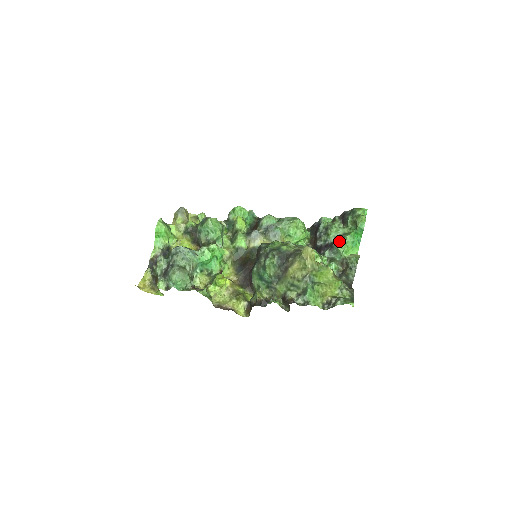
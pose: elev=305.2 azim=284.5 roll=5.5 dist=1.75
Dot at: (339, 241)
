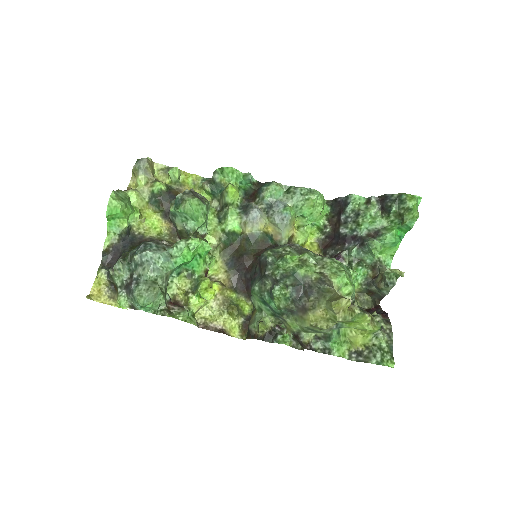
Dot at: (375, 242)
